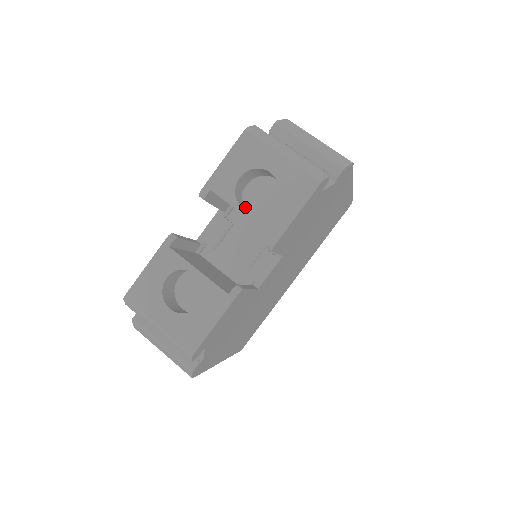
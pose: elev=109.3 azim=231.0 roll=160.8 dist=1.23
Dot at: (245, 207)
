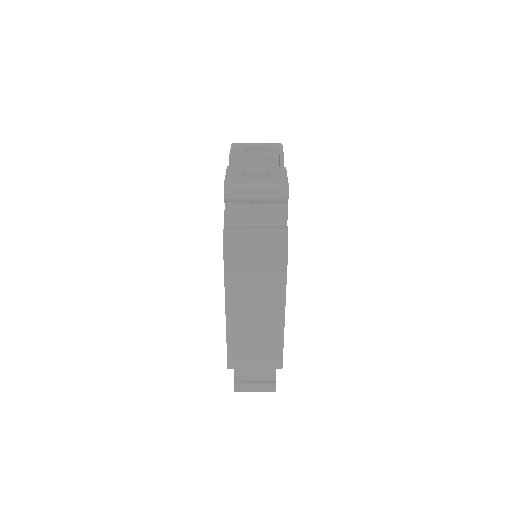
Dot at: occluded
